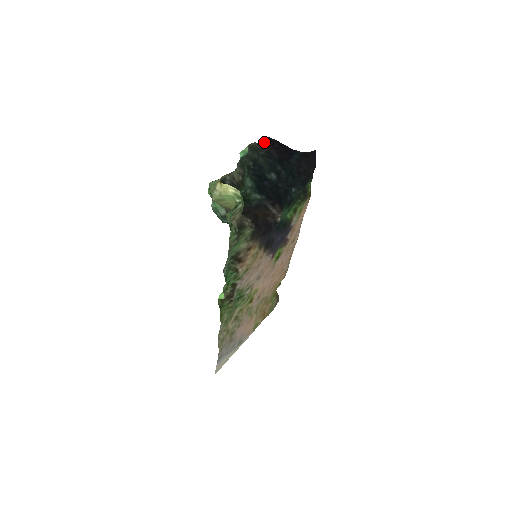
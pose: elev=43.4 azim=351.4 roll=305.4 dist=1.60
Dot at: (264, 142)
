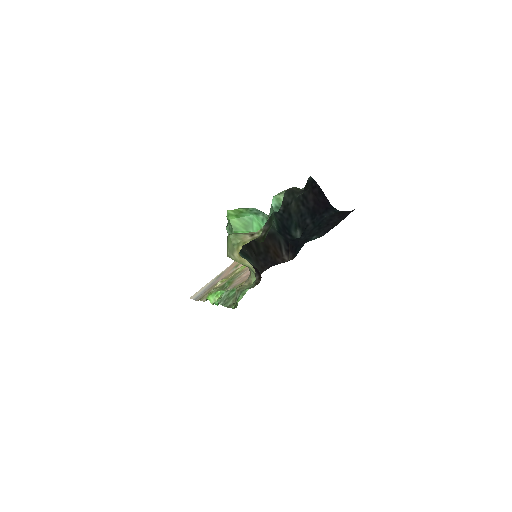
Dot at: (305, 186)
